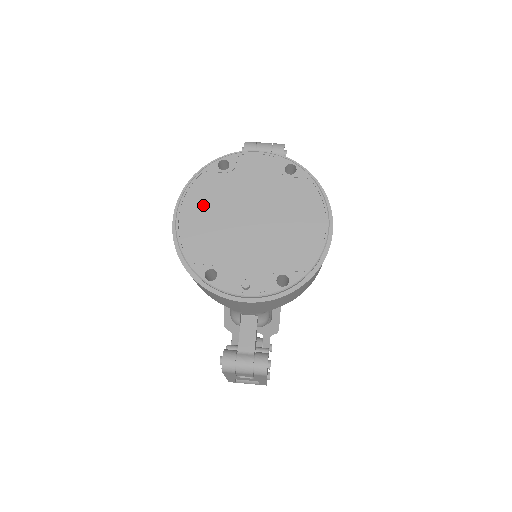
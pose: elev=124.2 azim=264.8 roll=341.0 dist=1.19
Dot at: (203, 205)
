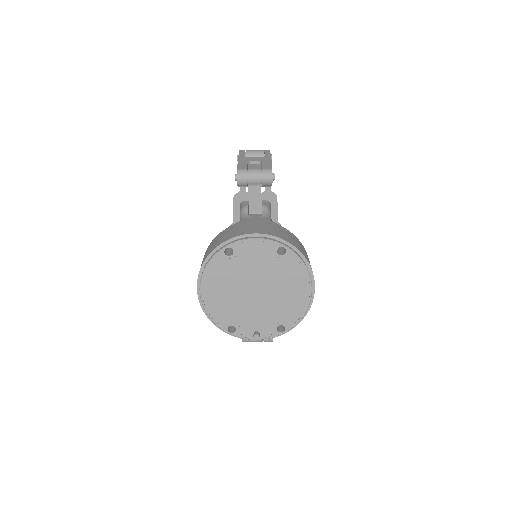
Dot at: (218, 284)
